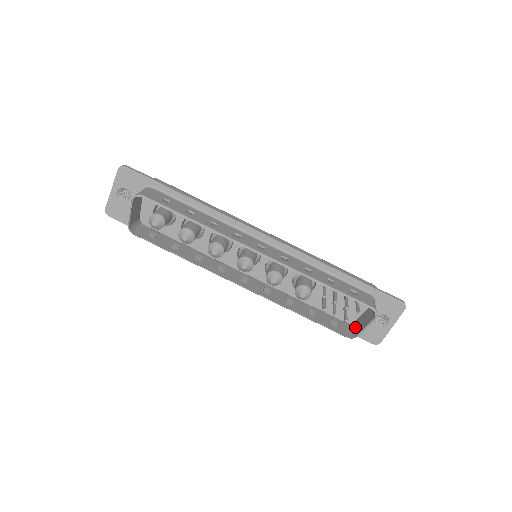
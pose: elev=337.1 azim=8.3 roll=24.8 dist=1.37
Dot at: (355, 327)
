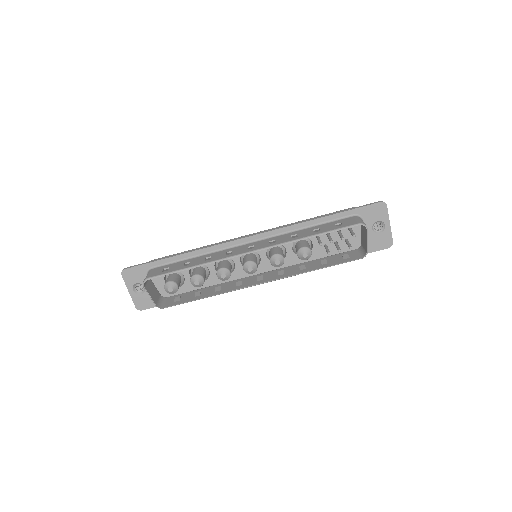
Dot at: (363, 247)
